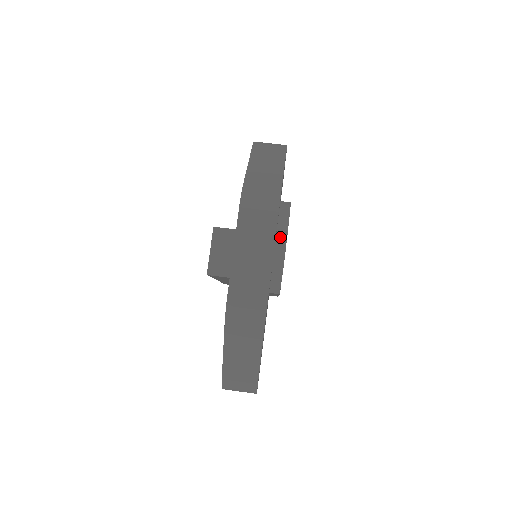
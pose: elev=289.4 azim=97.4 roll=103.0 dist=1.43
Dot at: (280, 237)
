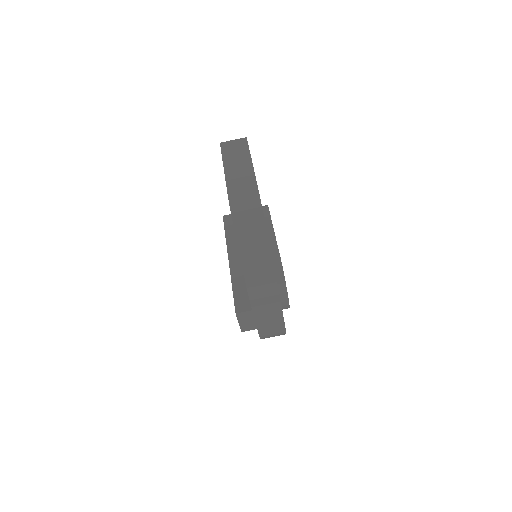
Dot at: (283, 299)
